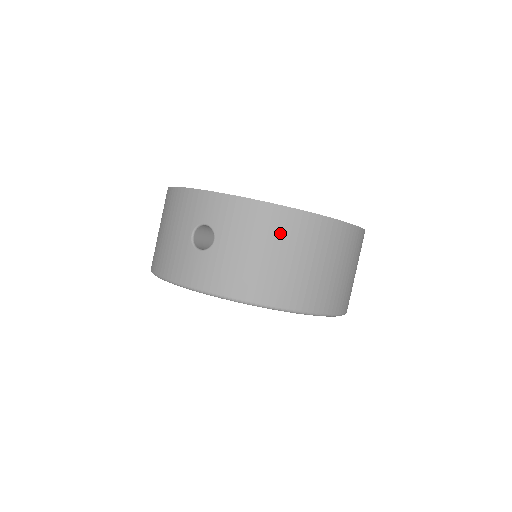
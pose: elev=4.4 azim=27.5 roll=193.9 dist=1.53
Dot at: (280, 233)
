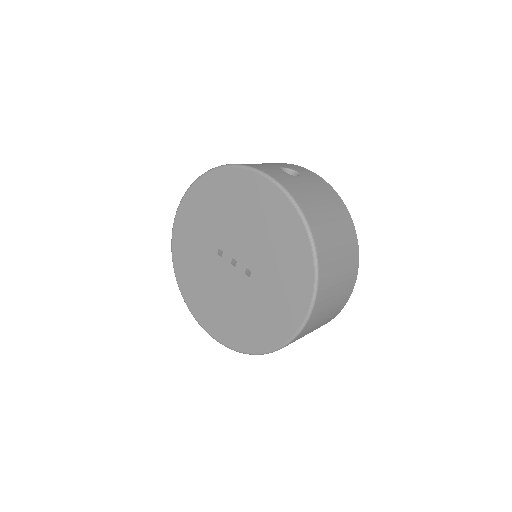
Dot at: (338, 212)
